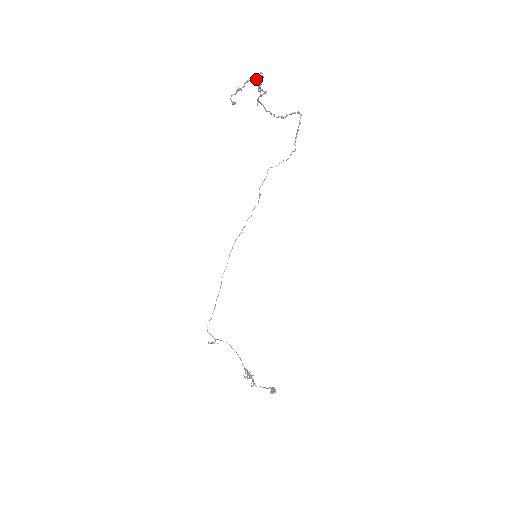
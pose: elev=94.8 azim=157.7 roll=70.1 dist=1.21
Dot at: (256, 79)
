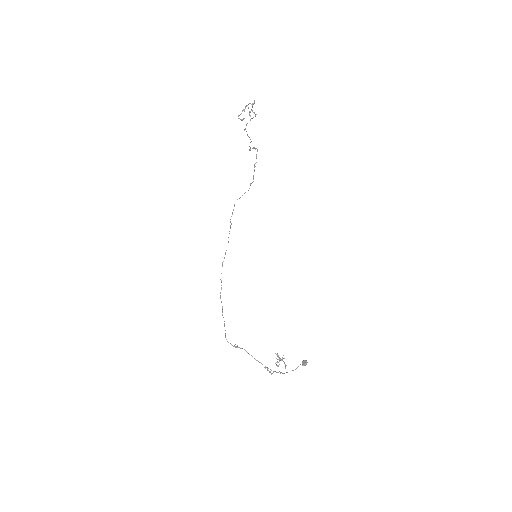
Dot at: (251, 104)
